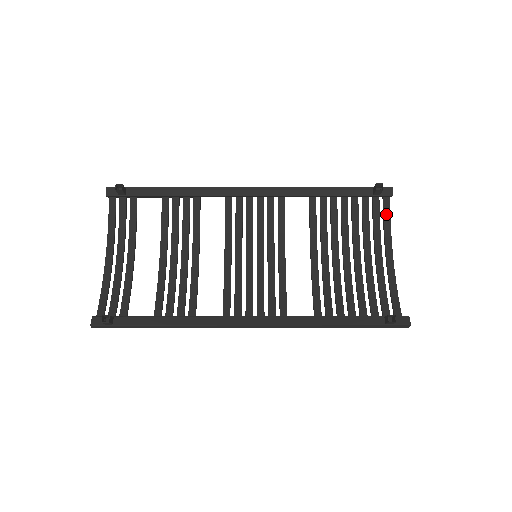
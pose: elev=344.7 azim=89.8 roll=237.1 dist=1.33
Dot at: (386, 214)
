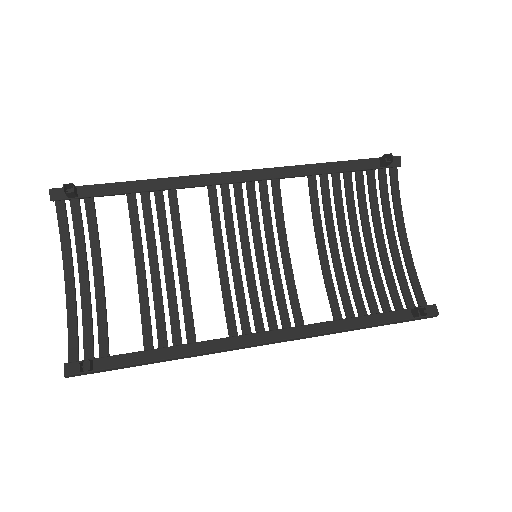
Dot at: (395, 188)
